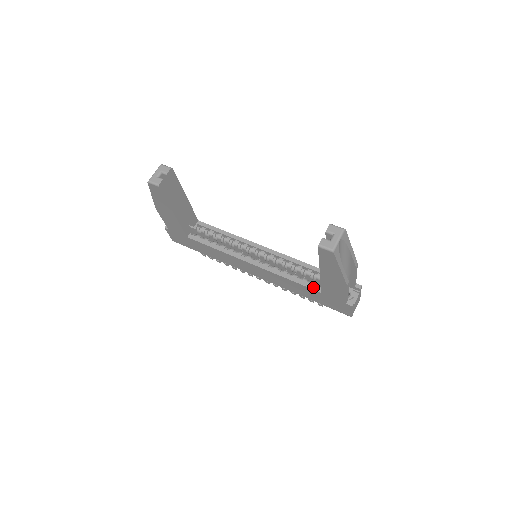
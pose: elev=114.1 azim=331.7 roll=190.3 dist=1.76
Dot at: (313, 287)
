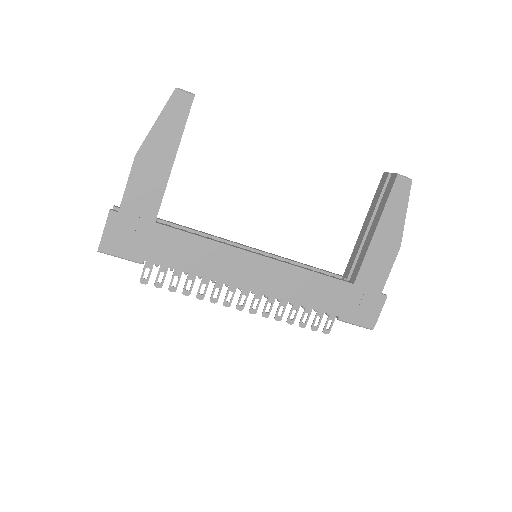
Dot at: occluded
